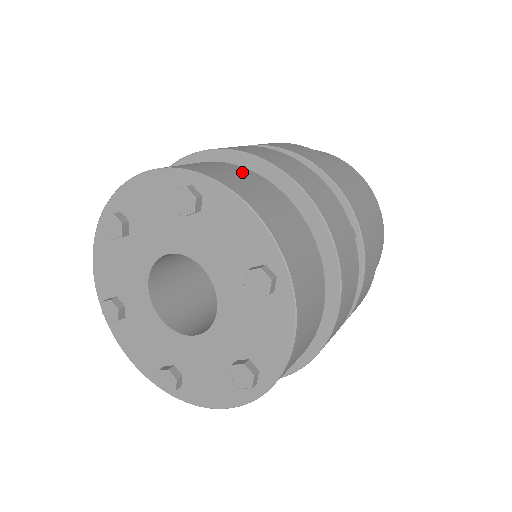
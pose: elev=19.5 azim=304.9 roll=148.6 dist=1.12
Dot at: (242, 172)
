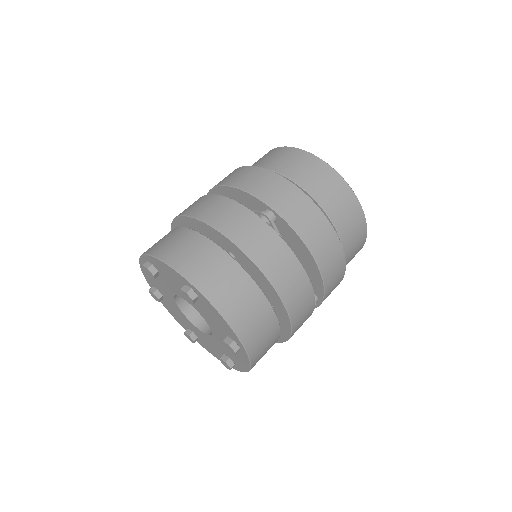
Dot at: (172, 234)
